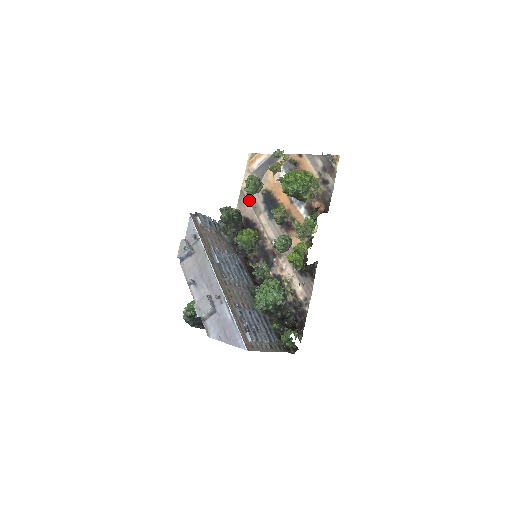
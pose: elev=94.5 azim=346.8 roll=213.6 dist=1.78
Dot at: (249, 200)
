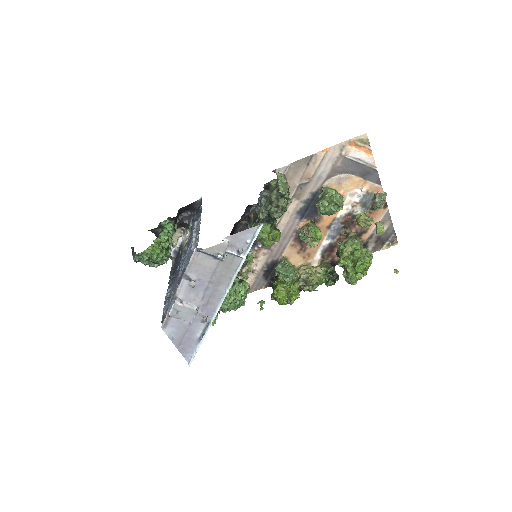
Dot at: (306, 175)
